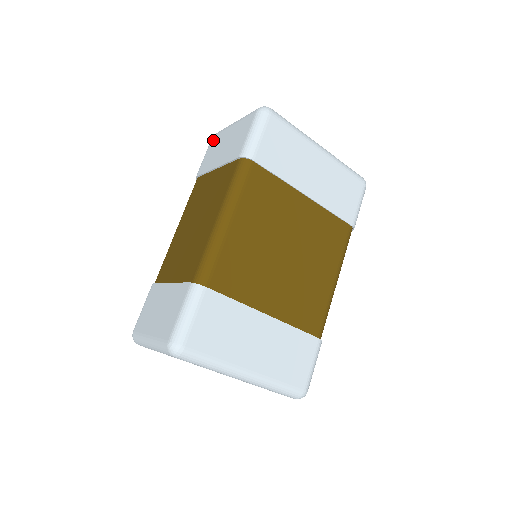
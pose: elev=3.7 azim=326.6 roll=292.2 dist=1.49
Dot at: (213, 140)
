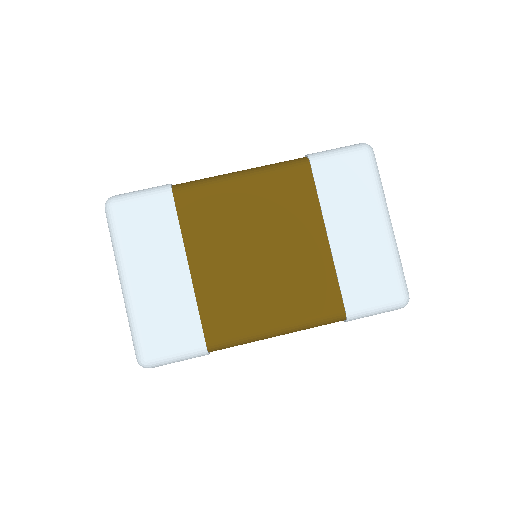
Dot at: occluded
